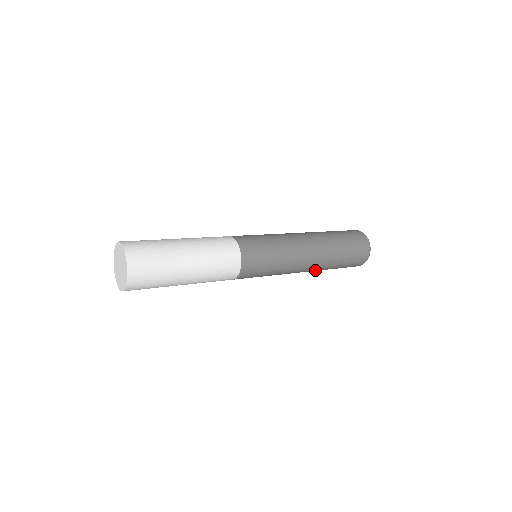
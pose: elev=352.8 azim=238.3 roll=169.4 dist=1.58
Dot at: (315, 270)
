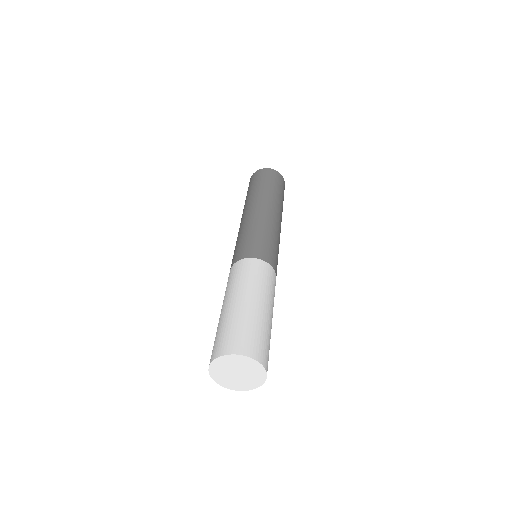
Dot at: occluded
